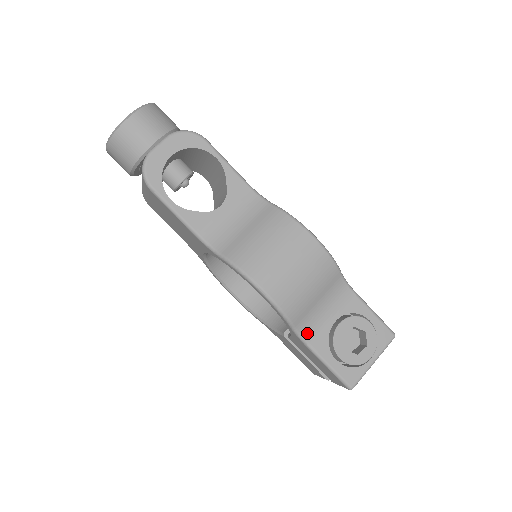
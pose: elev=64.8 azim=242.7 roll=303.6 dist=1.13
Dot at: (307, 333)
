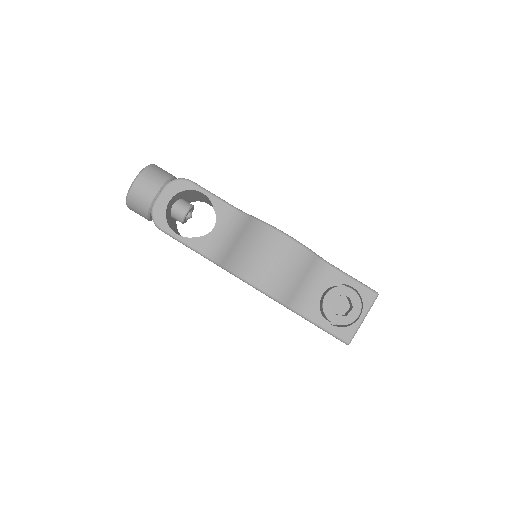
Dot at: (301, 308)
